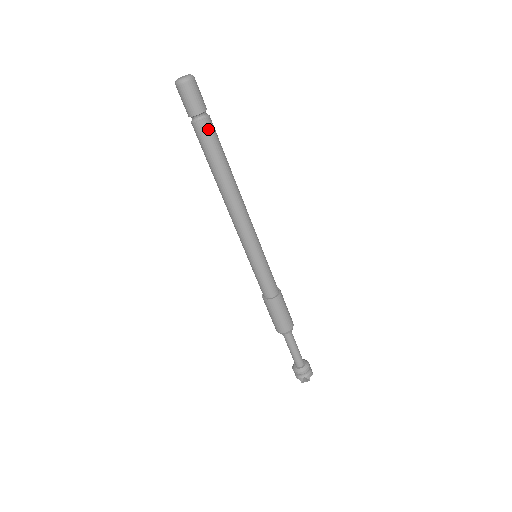
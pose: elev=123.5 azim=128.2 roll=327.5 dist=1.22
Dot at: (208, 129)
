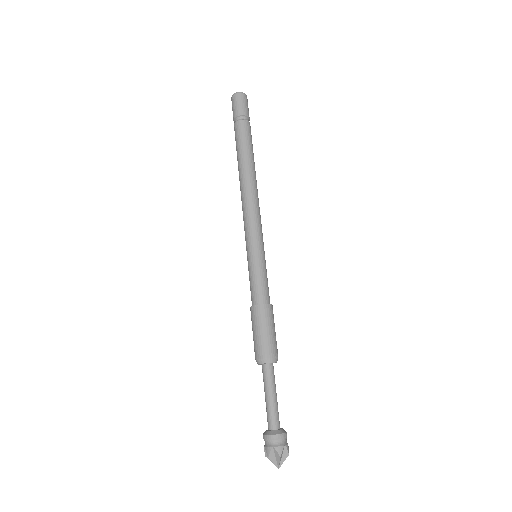
Dot at: (244, 127)
